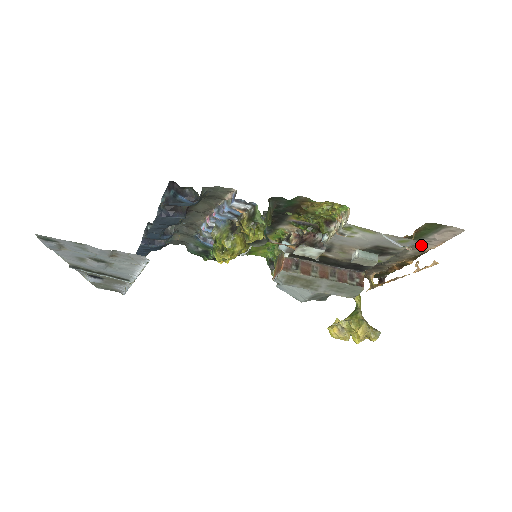
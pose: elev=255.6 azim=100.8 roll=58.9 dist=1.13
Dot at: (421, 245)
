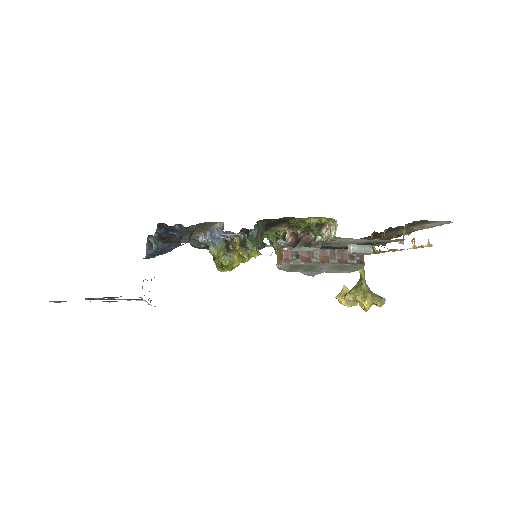
Dot at: (415, 228)
